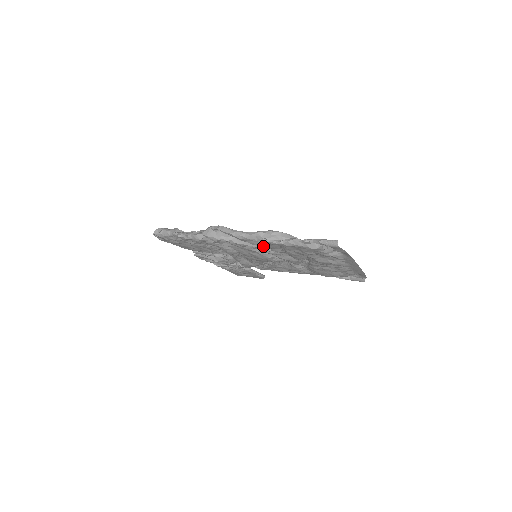
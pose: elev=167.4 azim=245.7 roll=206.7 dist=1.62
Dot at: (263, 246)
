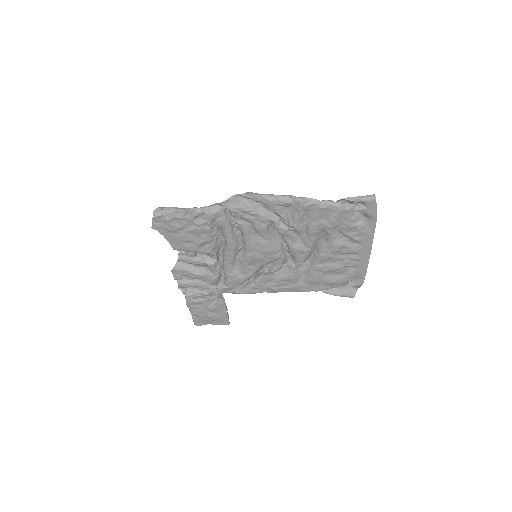
Dot at: (286, 218)
